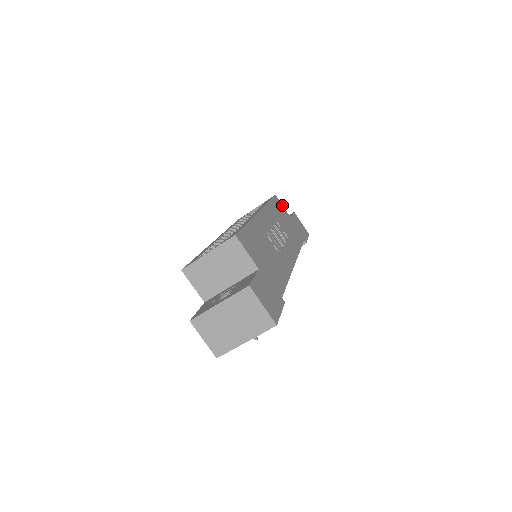
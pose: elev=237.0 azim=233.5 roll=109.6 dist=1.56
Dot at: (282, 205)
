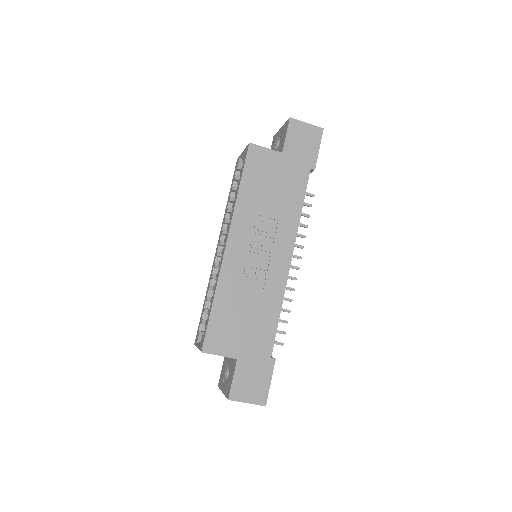
Dot at: (264, 147)
